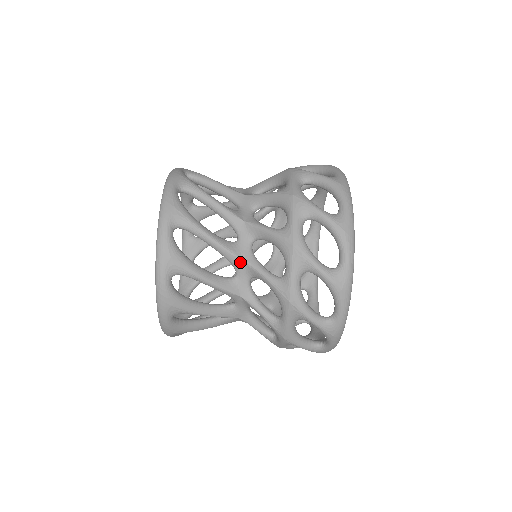
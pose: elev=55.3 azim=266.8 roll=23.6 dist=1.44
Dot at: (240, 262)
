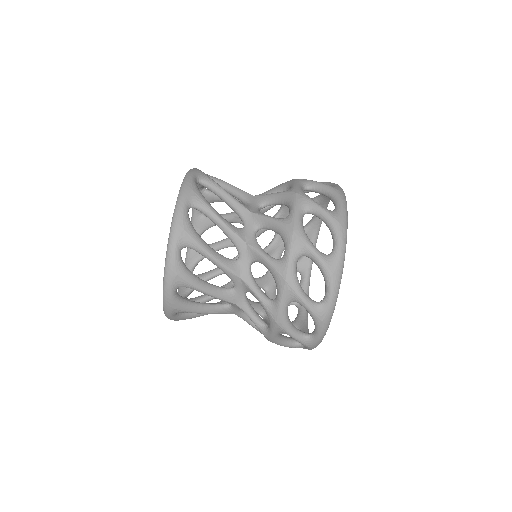
Dot at: (249, 214)
